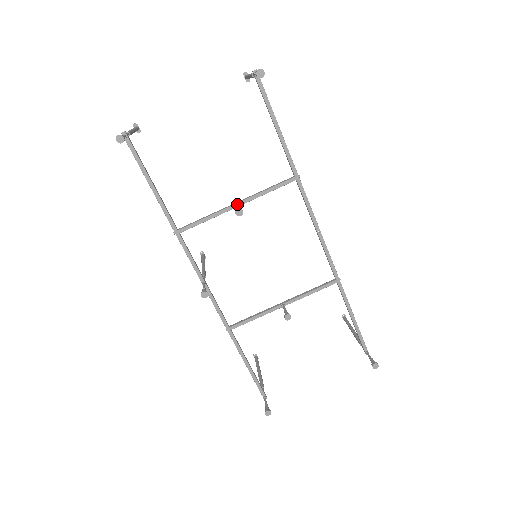
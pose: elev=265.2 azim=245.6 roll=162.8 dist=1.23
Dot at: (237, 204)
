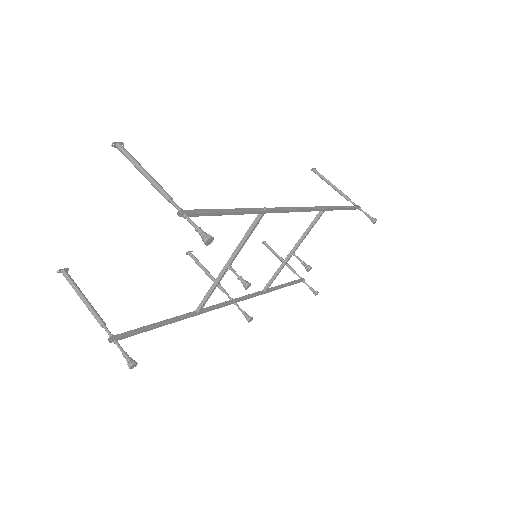
Dot at: (230, 268)
